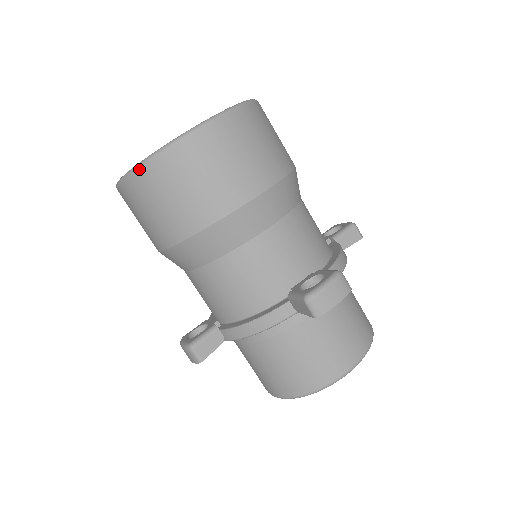
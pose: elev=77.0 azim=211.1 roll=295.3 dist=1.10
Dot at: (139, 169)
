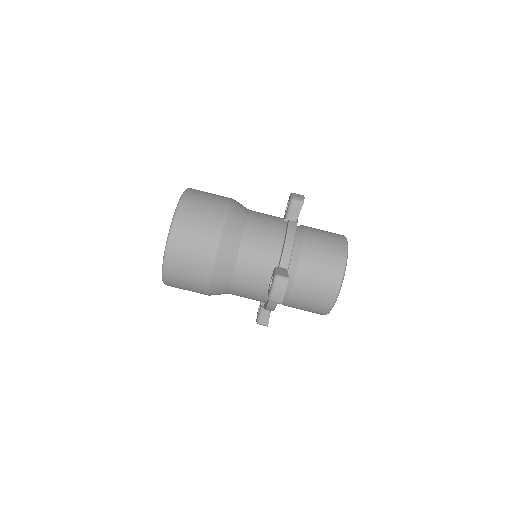
Dot at: (165, 284)
